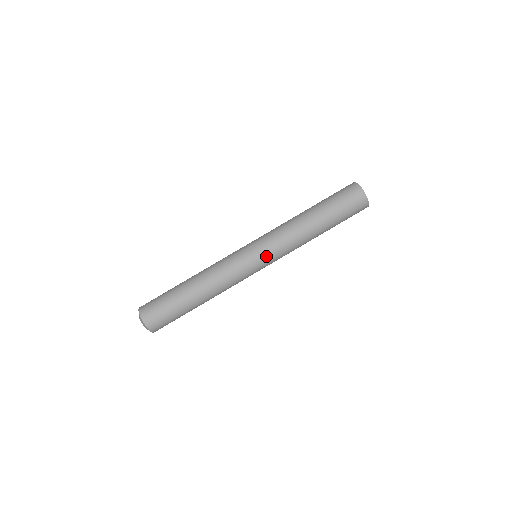
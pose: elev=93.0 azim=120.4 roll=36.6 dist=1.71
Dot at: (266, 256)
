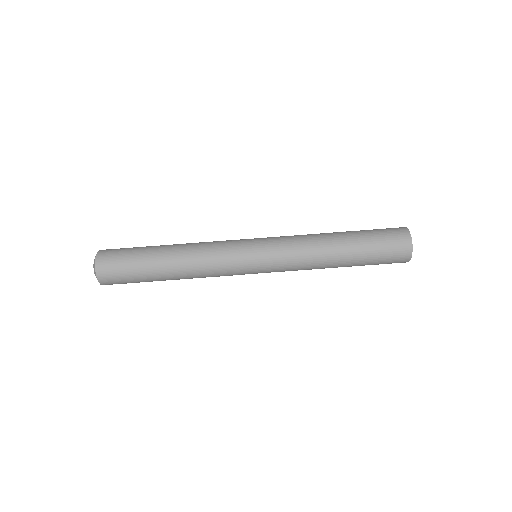
Dot at: (266, 251)
